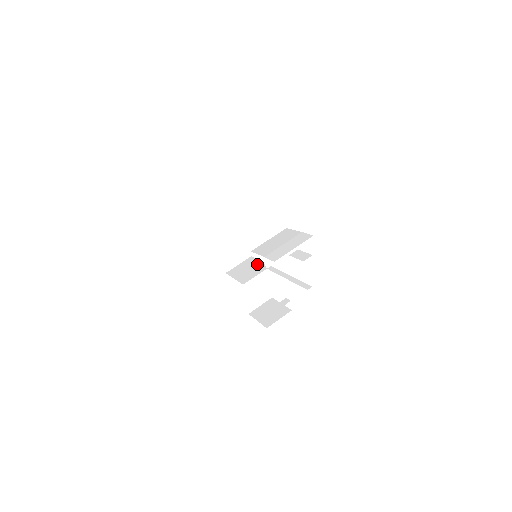
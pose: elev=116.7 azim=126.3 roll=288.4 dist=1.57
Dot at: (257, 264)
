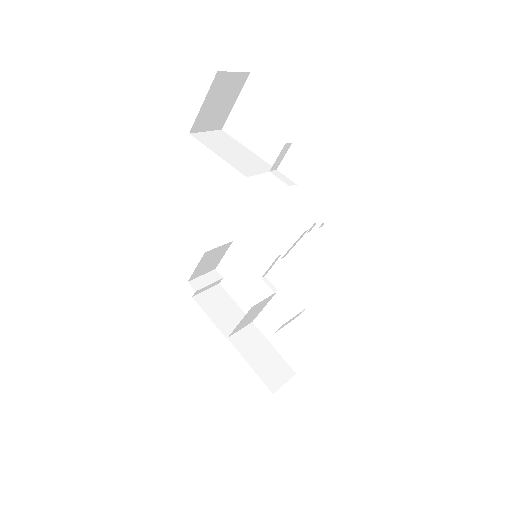
Dot at: (261, 307)
